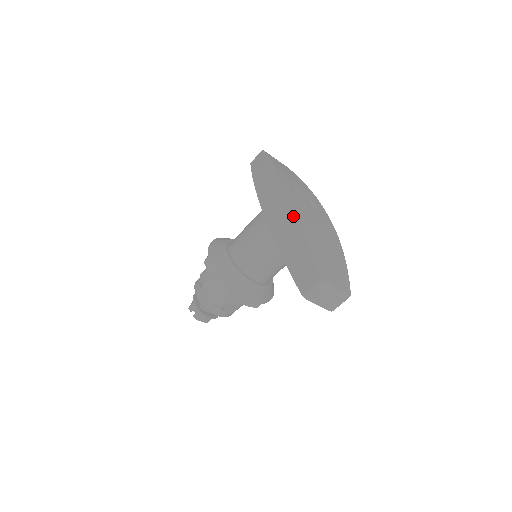
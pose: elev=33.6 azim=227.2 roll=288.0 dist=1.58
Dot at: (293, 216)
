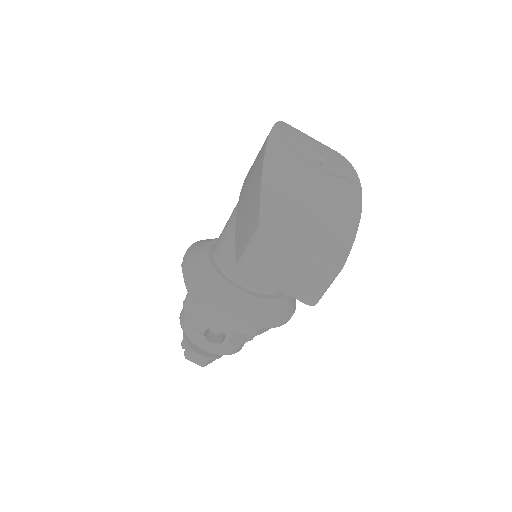
Dot at: (261, 155)
